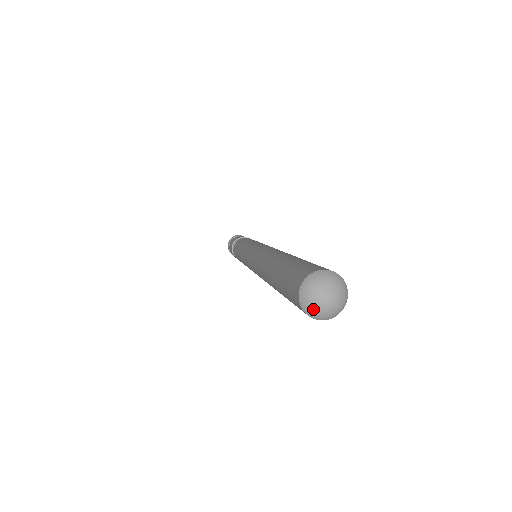
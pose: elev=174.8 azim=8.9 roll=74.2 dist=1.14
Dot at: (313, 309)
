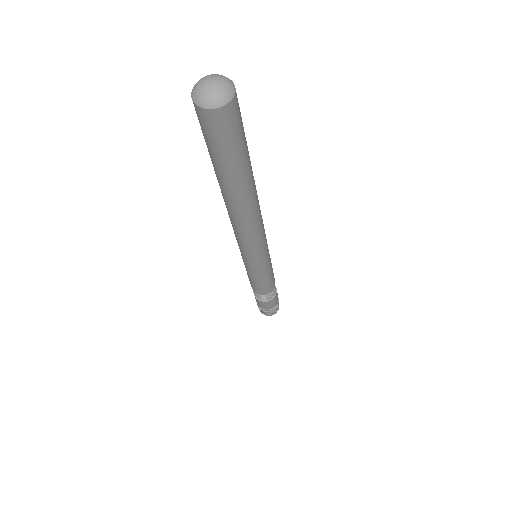
Dot at: (209, 98)
